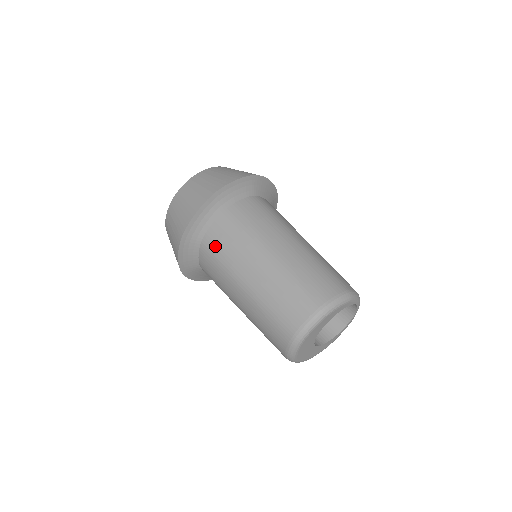
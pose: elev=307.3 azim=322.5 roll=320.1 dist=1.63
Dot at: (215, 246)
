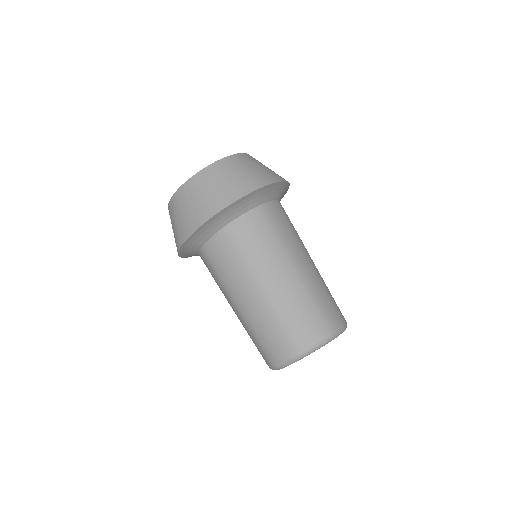
Dot at: (241, 237)
